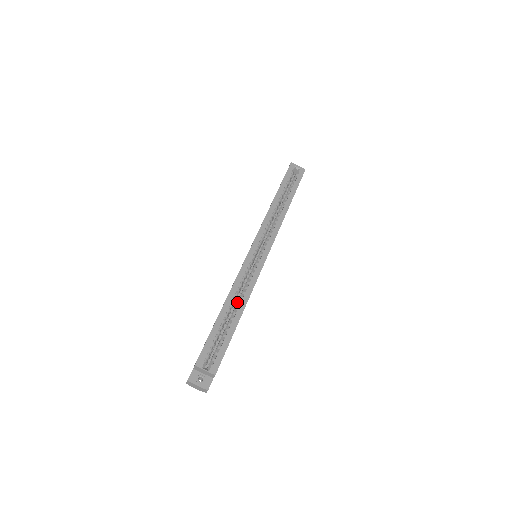
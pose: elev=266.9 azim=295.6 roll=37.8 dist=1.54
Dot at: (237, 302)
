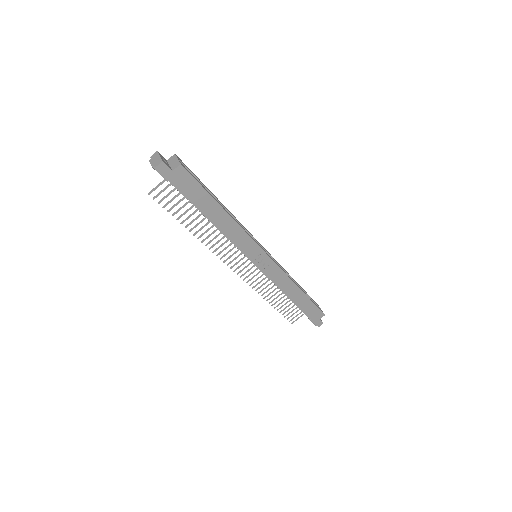
Dot at: occluded
